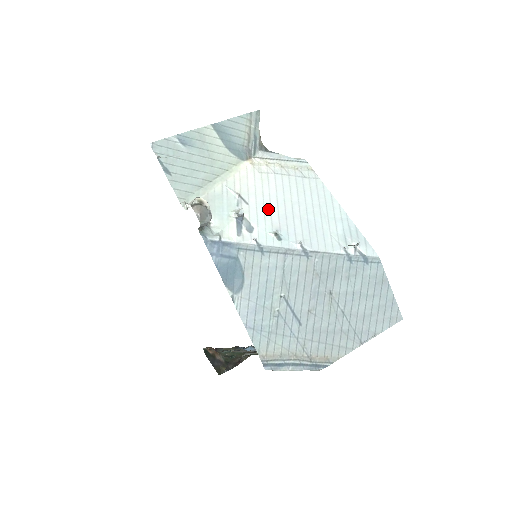
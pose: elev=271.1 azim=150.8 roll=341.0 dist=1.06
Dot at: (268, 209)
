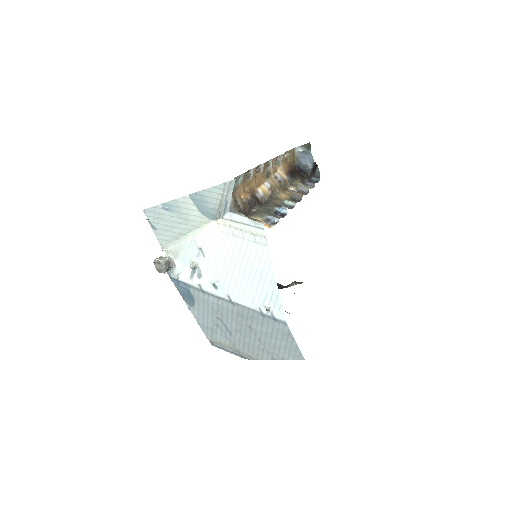
Dot at: (217, 264)
